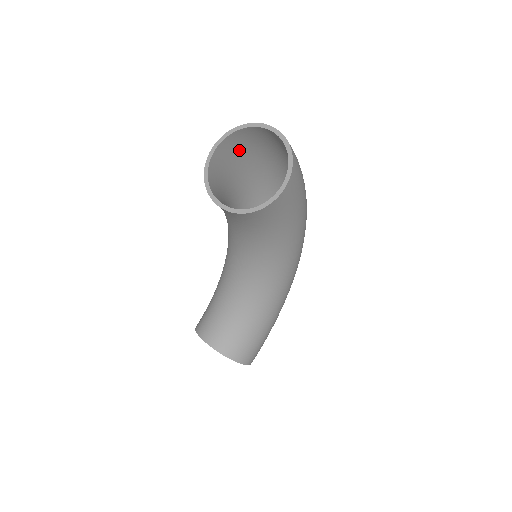
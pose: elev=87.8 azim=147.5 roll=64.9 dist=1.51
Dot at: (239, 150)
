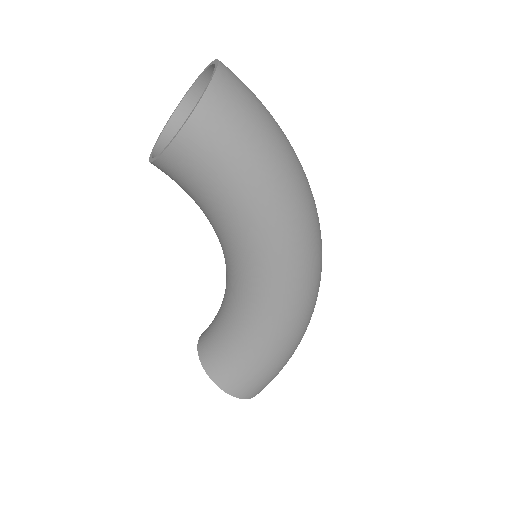
Dot at: occluded
